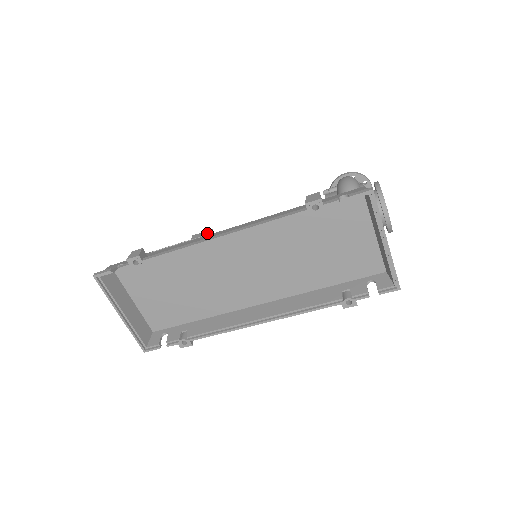
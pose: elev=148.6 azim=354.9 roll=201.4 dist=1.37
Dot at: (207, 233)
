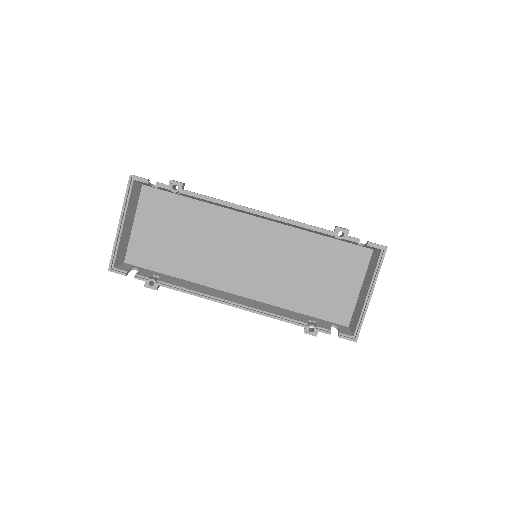
Dot at: occluded
